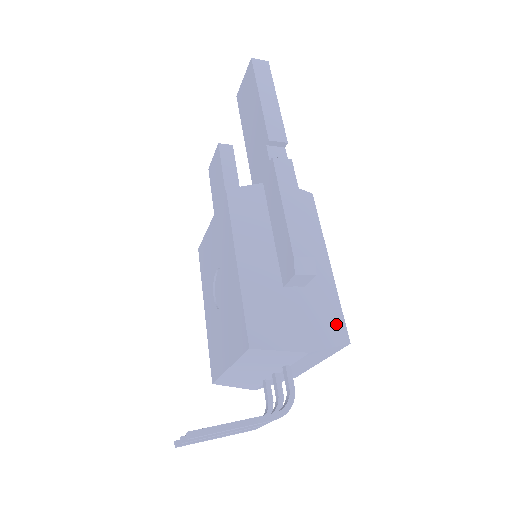
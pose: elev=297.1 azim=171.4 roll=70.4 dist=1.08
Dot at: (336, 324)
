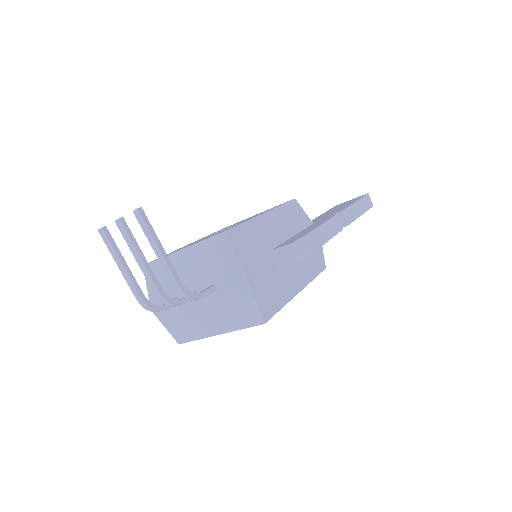
Dot at: (271, 305)
